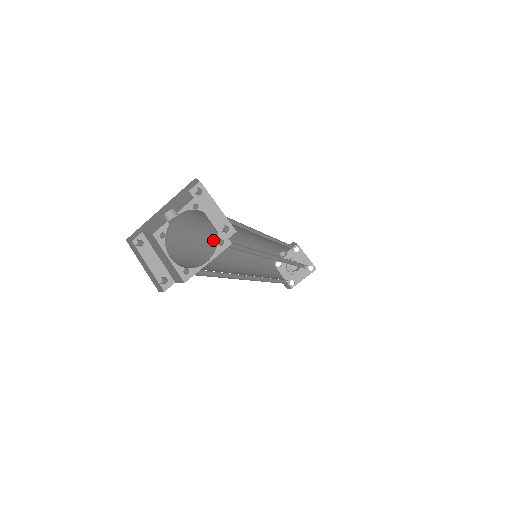
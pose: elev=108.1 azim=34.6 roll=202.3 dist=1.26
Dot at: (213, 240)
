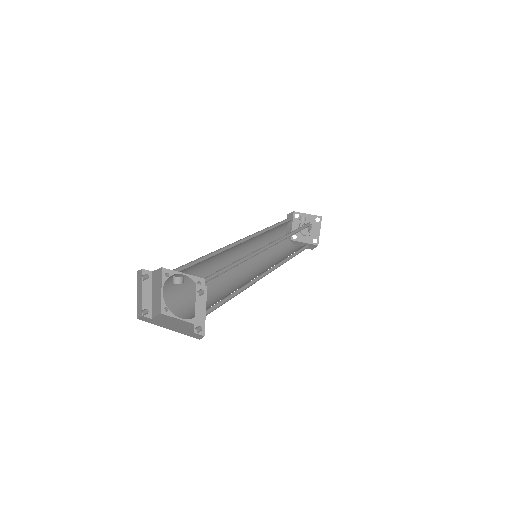
Dot at: occluded
